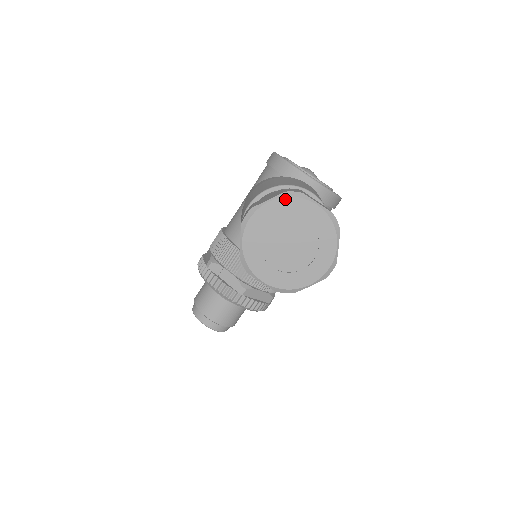
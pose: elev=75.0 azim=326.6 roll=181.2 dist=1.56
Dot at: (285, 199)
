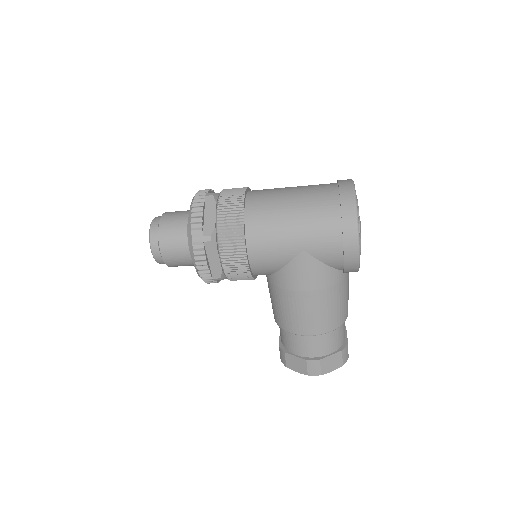
Dot at: occluded
